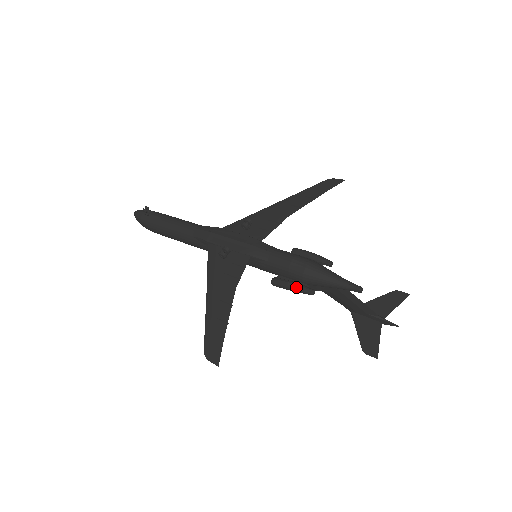
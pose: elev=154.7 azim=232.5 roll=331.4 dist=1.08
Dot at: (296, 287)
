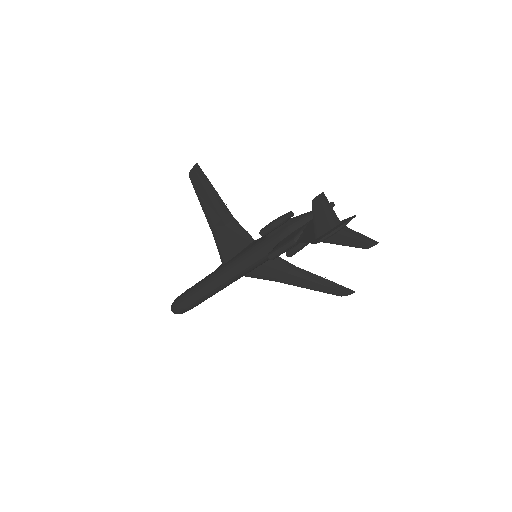
Dot at: (280, 217)
